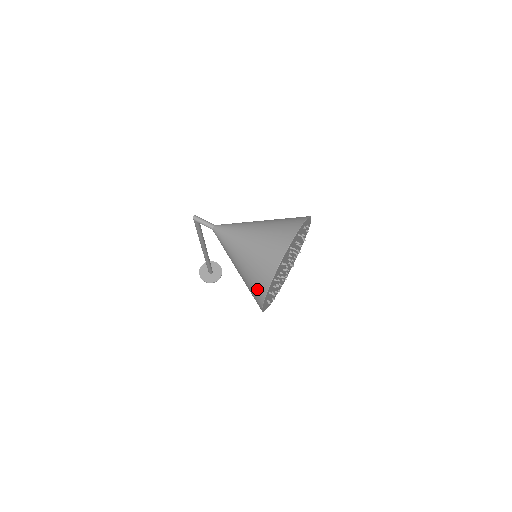
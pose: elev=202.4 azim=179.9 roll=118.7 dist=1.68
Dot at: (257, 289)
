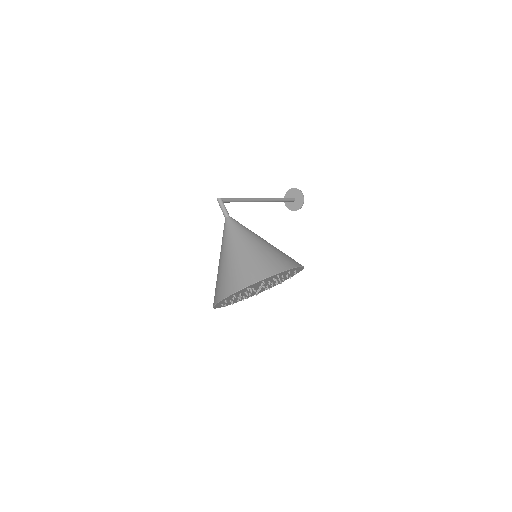
Dot at: occluded
